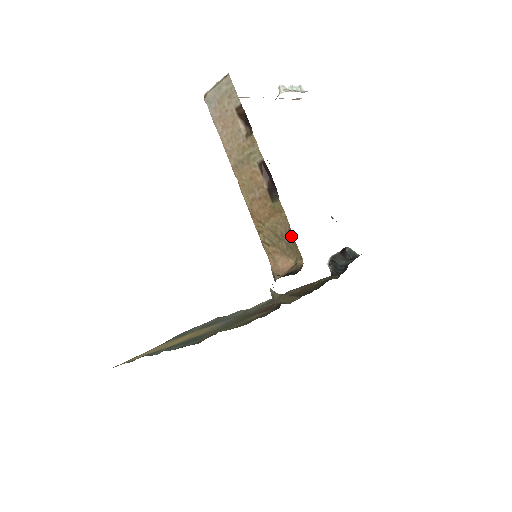
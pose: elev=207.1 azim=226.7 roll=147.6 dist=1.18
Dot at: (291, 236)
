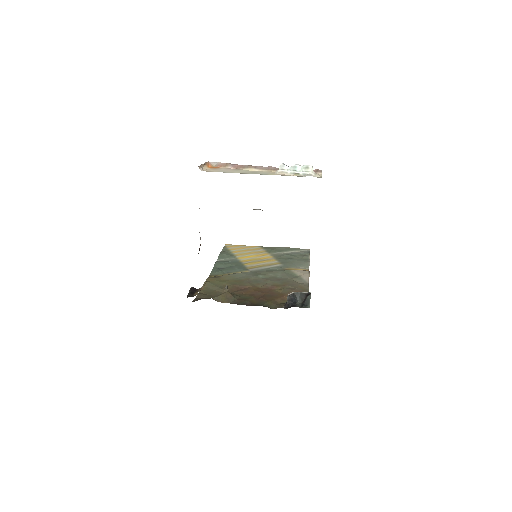
Dot at: occluded
